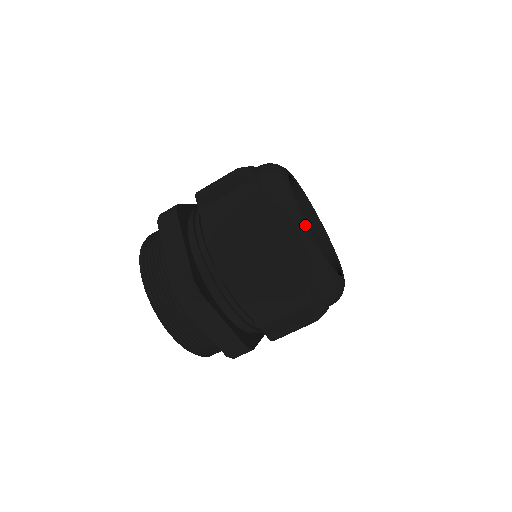
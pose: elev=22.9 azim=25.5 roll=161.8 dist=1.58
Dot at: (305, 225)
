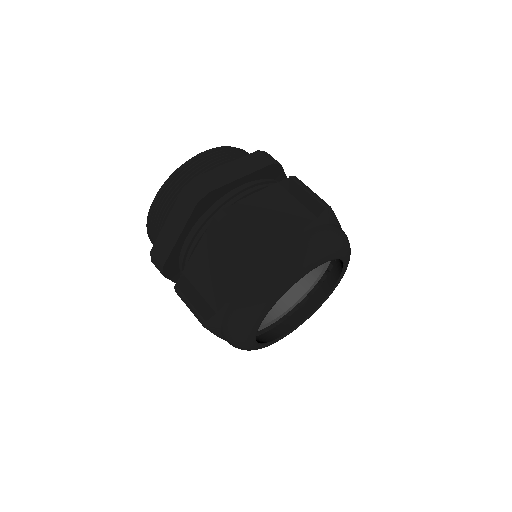
Dot at: (249, 335)
